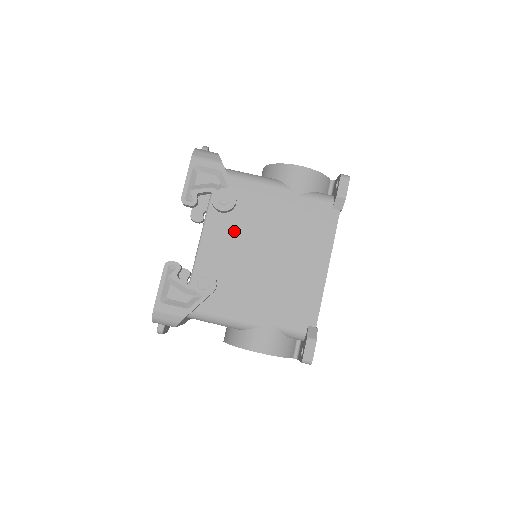
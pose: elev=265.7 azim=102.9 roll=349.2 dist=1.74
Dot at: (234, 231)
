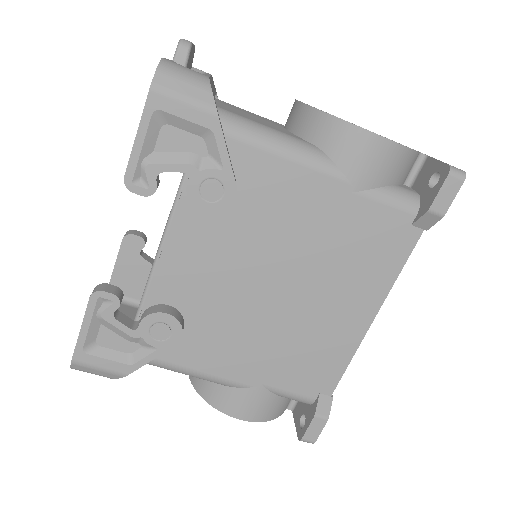
Dot at: (224, 243)
